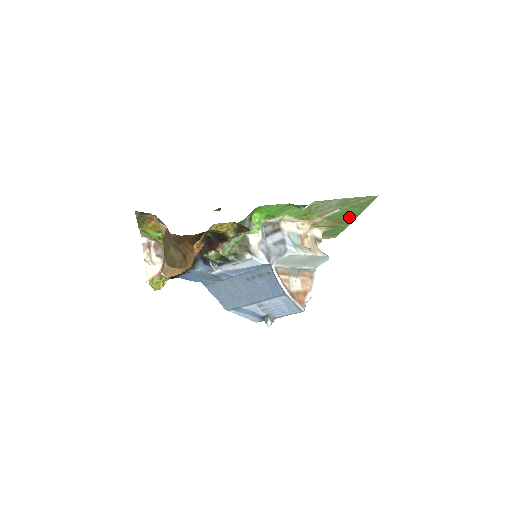
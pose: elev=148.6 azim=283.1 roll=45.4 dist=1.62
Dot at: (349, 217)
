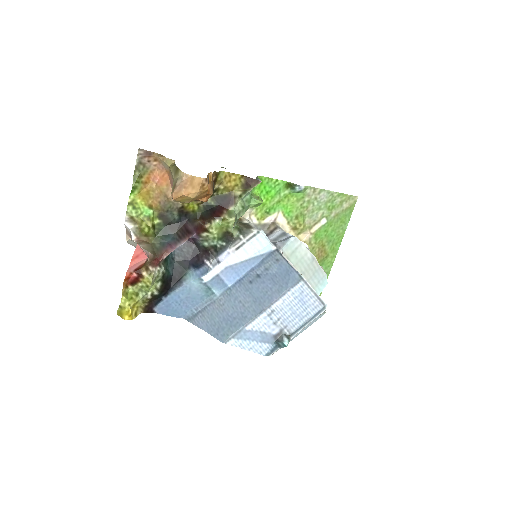
Dot at: (333, 244)
